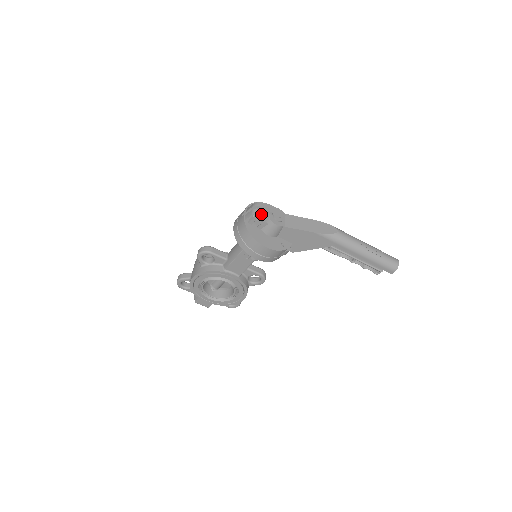
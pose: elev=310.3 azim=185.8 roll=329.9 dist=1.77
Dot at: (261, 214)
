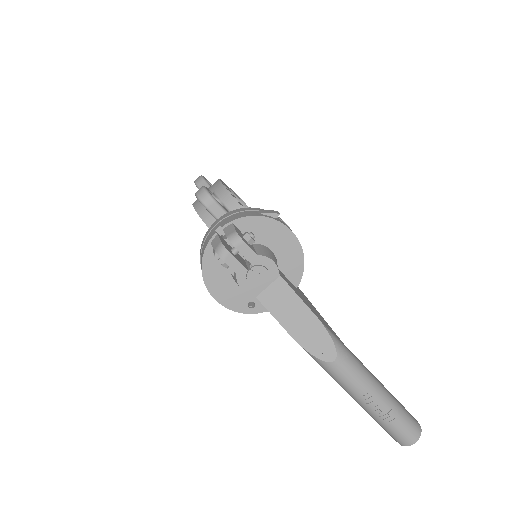
Dot at: (225, 261)
